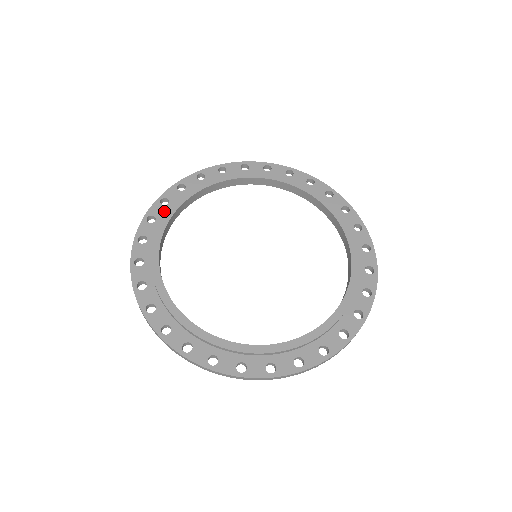
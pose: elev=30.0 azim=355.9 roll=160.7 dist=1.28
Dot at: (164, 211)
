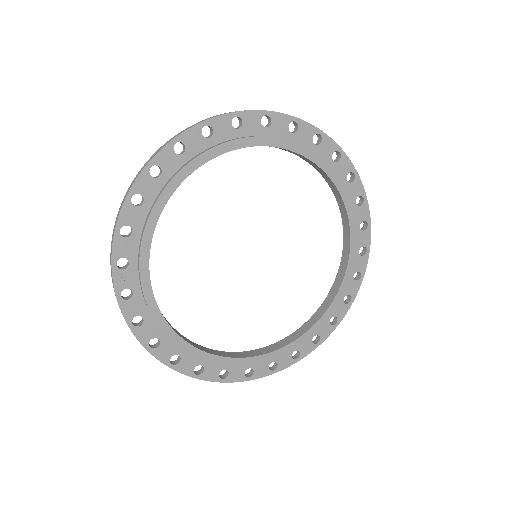
Dot at: (175, 164)
